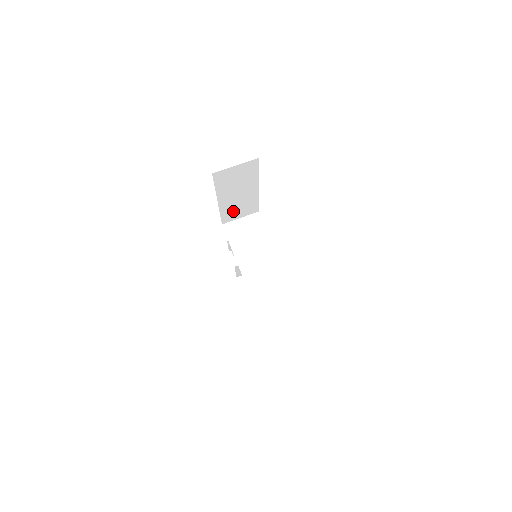
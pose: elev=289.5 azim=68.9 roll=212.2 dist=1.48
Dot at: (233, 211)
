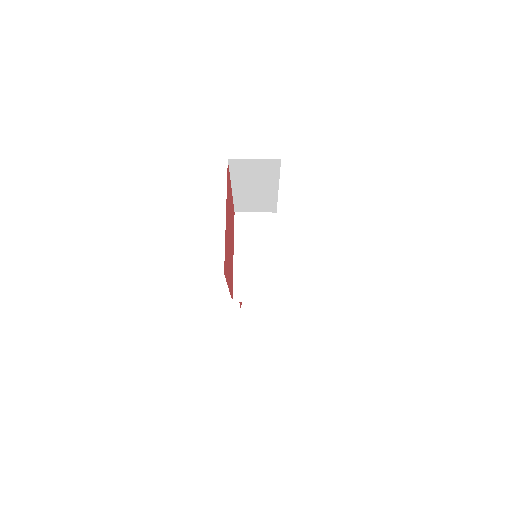
Dot at: (248, 203)
